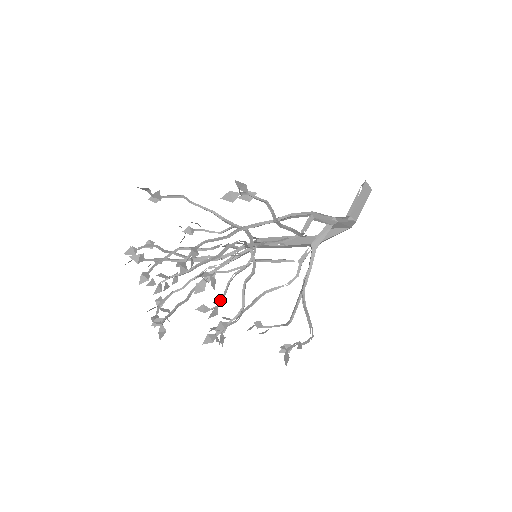
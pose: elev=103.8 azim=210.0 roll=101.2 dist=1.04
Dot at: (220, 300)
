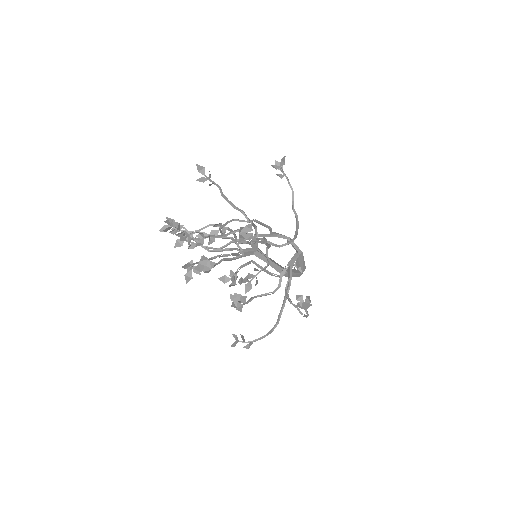
Dot at: (235, 277)
